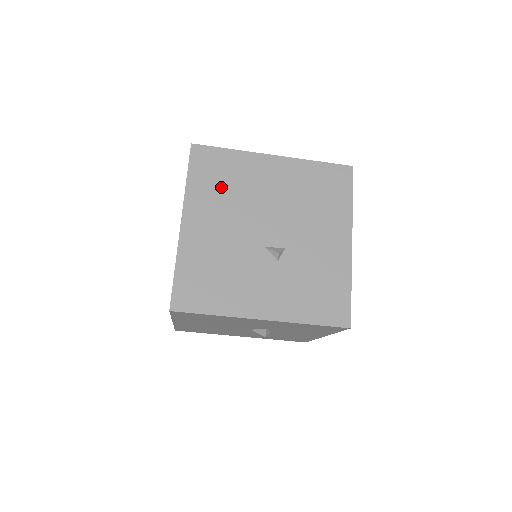
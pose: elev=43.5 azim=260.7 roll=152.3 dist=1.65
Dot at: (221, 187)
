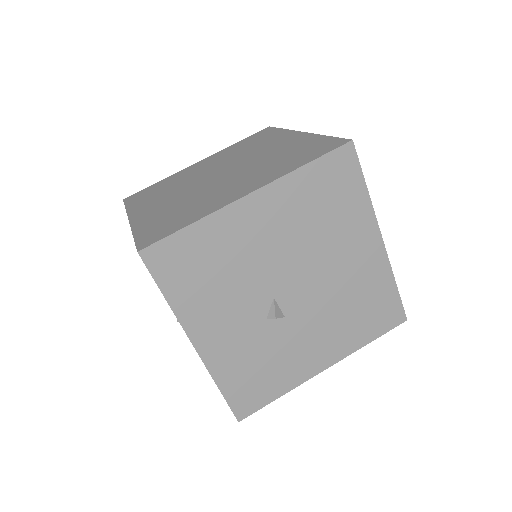
Dot at: (317, 209)
